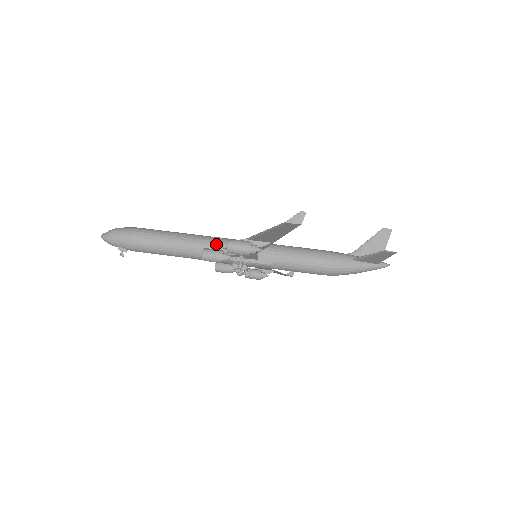
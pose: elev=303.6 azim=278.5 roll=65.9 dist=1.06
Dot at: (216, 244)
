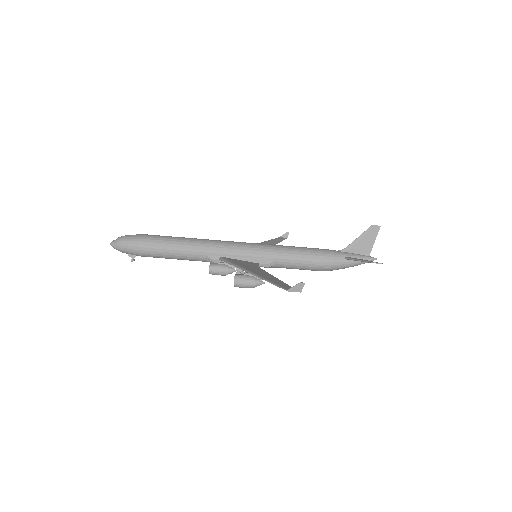
Dot at: (219, 251)
